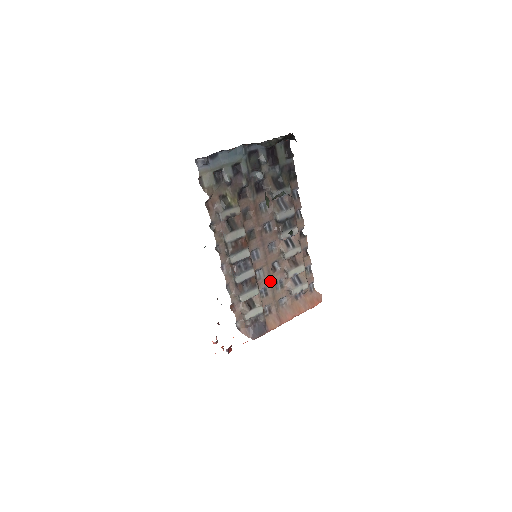
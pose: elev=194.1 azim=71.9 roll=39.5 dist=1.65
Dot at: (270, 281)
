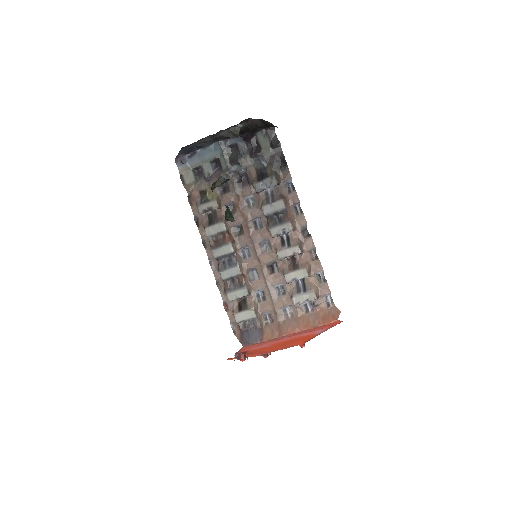
Dot at: (266, 284)
